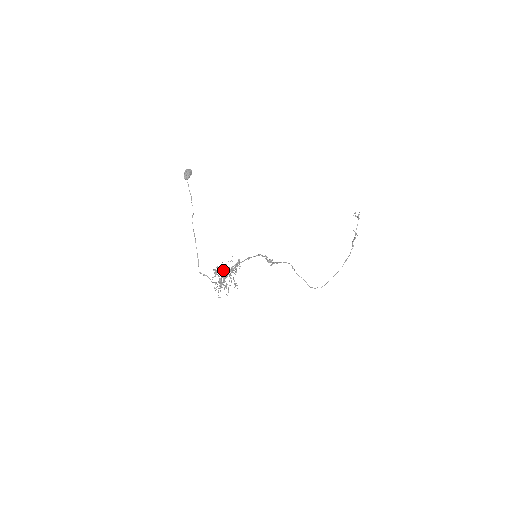
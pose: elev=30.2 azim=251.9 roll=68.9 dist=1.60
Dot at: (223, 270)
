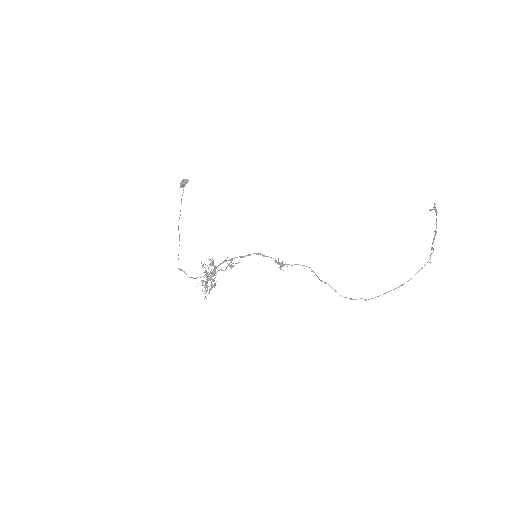
Dot at: occluded
